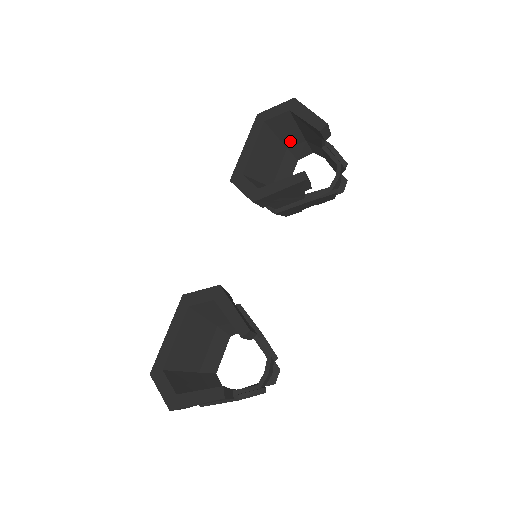
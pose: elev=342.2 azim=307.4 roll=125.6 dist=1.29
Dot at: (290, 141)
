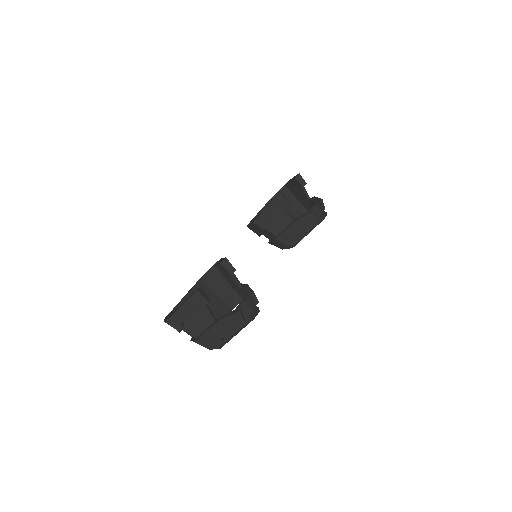
Dot at: (292, 208)
